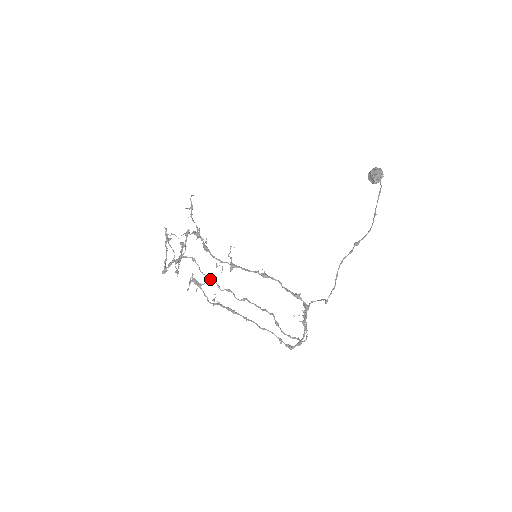
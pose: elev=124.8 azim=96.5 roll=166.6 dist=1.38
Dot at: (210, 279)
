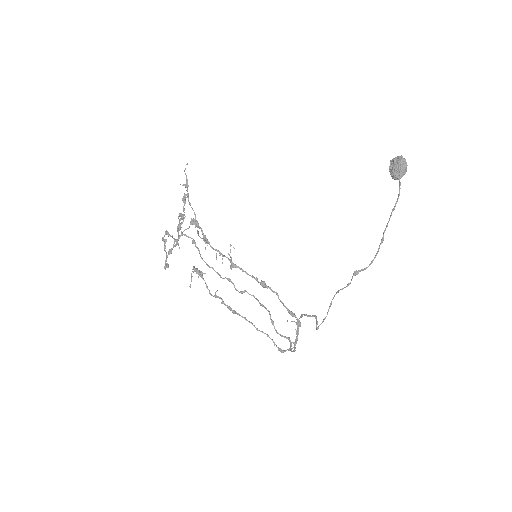
Dot at: (211, 267)
